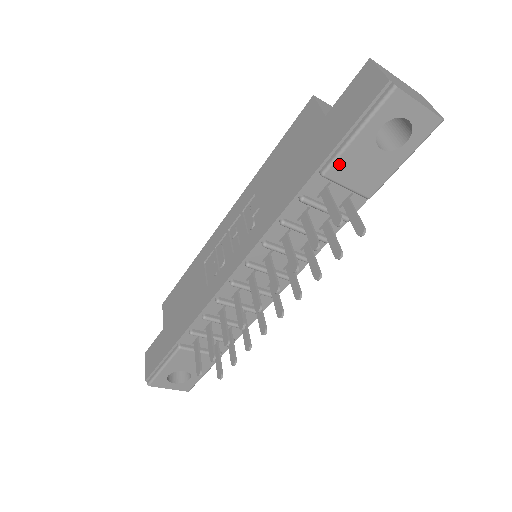
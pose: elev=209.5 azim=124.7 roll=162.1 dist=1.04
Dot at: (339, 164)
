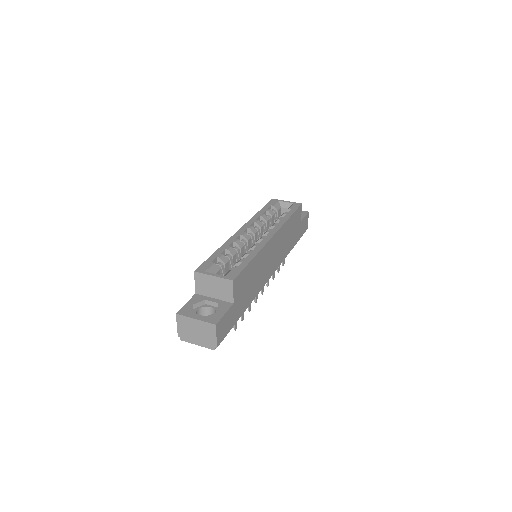
Dot at: occluded
